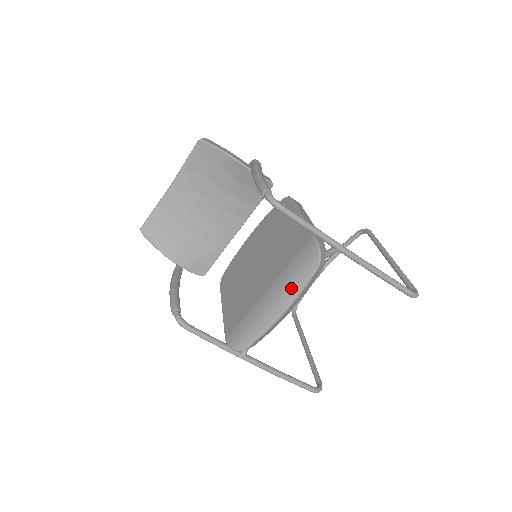
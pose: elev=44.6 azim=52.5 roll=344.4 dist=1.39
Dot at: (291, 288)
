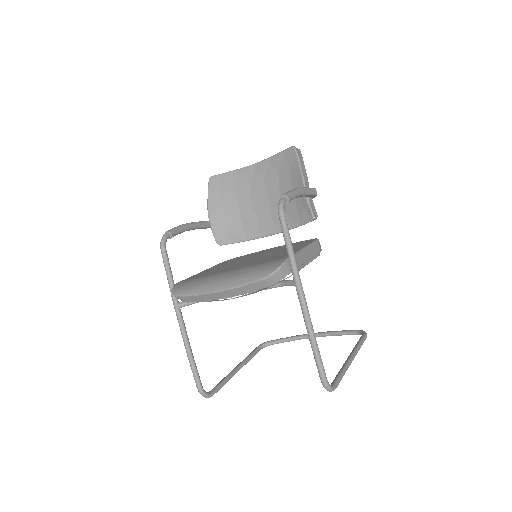
Dot at: (239, 278)
